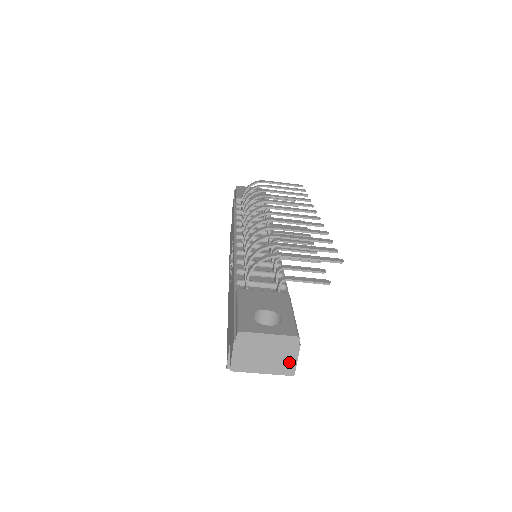
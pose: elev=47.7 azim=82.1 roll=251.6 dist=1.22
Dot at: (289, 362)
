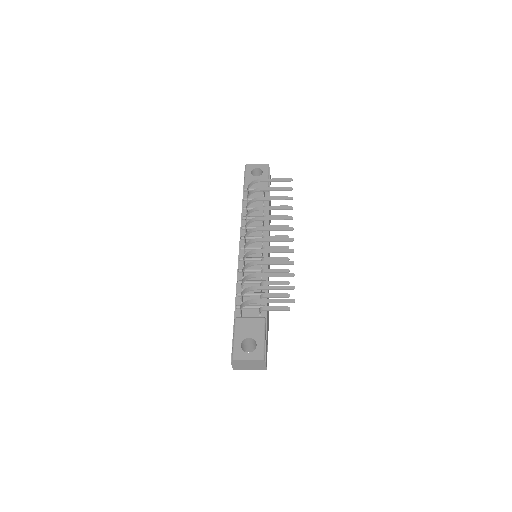
Dot at: (262, 367)
